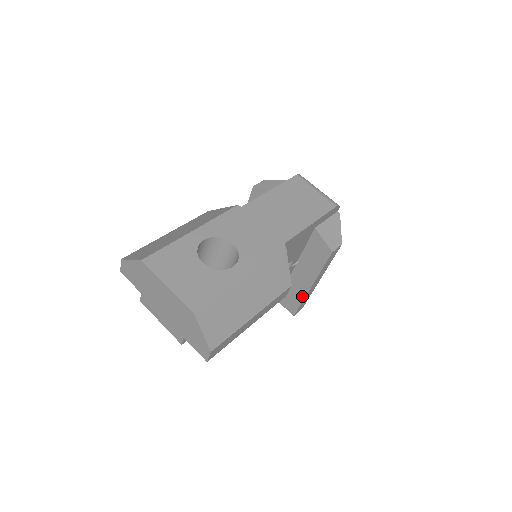
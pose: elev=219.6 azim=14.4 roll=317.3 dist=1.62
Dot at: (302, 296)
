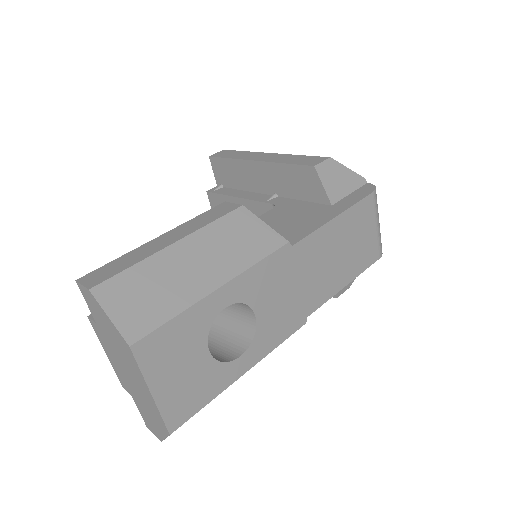
Dot at: occluded
